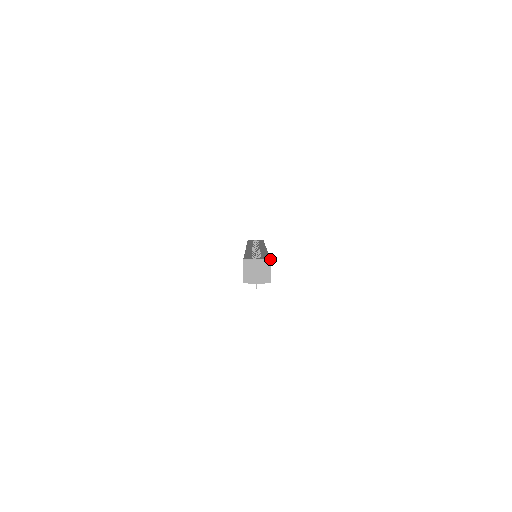
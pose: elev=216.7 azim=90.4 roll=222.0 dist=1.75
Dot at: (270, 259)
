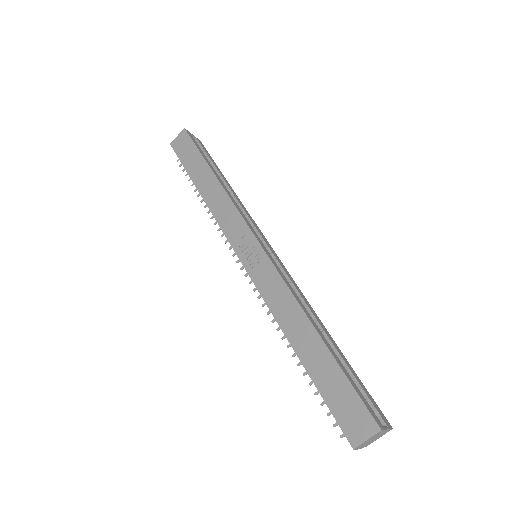
Dot at: occluded
